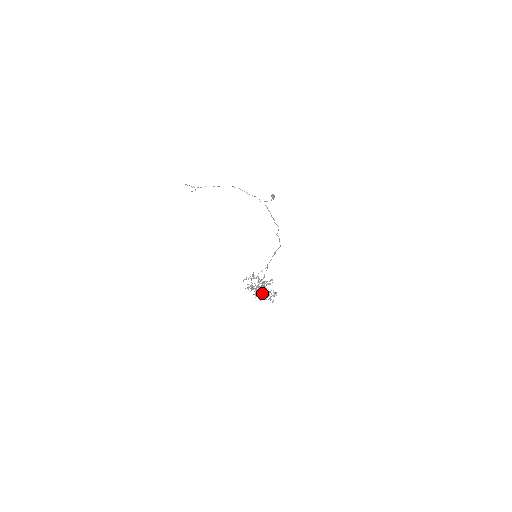
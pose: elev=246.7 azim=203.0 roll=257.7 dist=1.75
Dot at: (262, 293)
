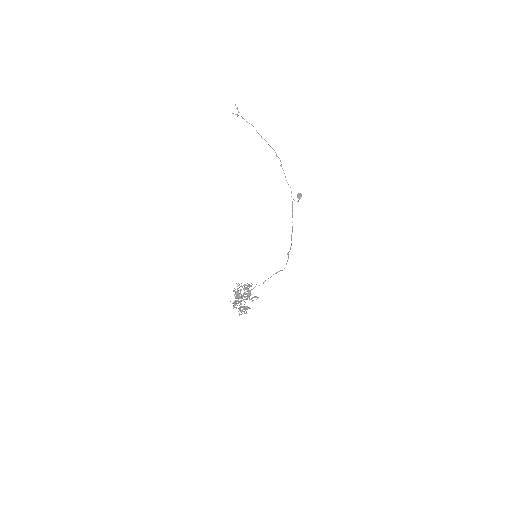
Dot at: occluded
